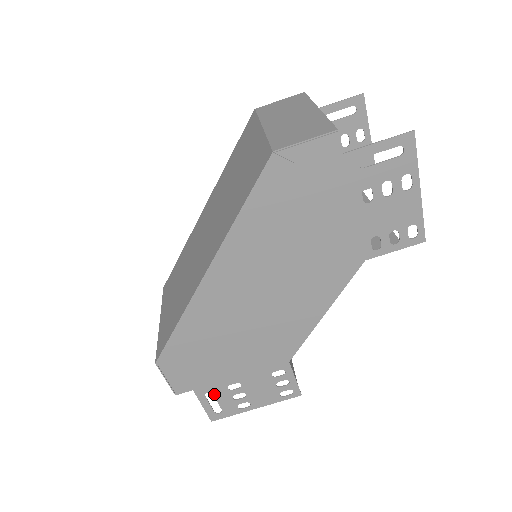
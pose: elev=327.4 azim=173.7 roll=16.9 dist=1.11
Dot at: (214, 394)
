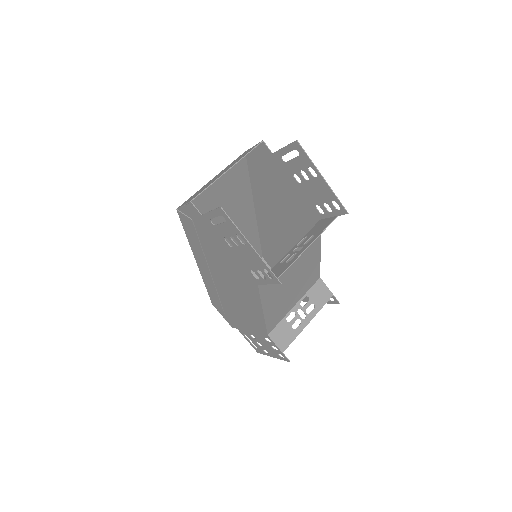
Dot at: (247, 336)
